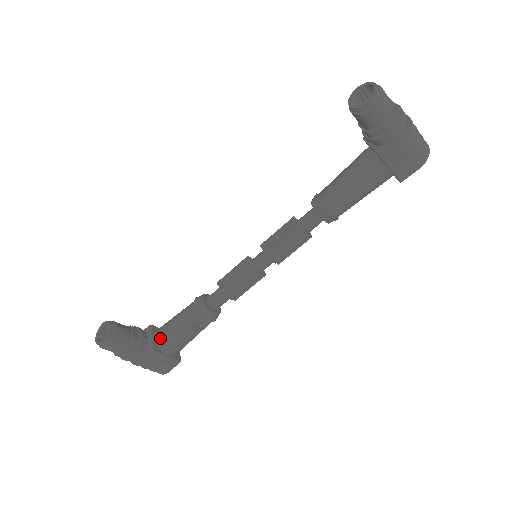
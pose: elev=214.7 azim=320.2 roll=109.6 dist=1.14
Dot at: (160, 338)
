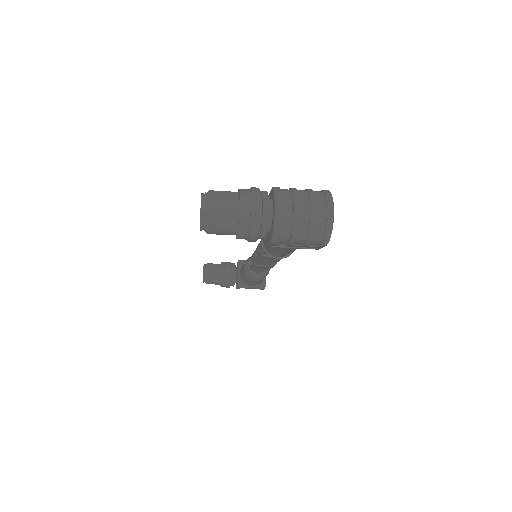
Dot at: (241, 277)
